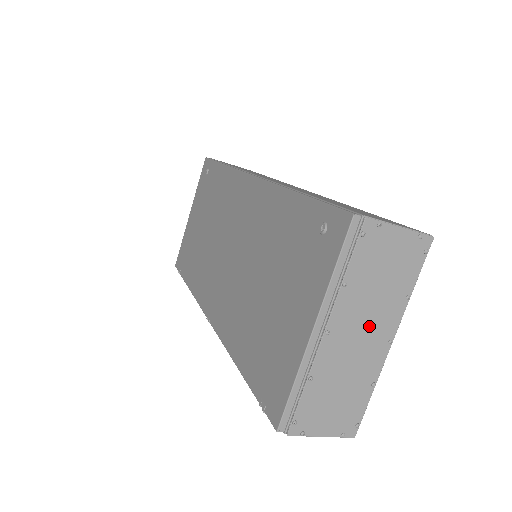
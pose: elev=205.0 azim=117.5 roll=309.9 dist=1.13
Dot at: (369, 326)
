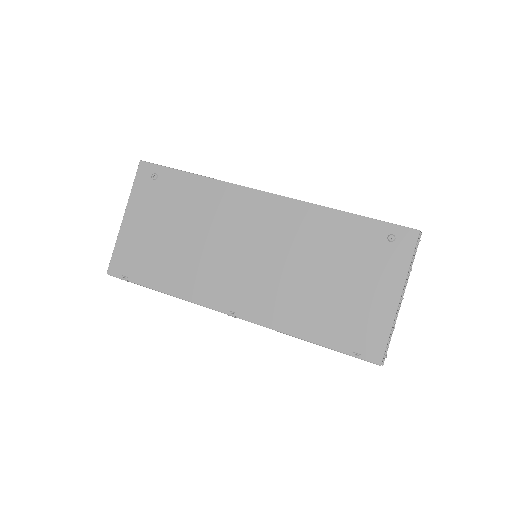
Dot at: occluded
